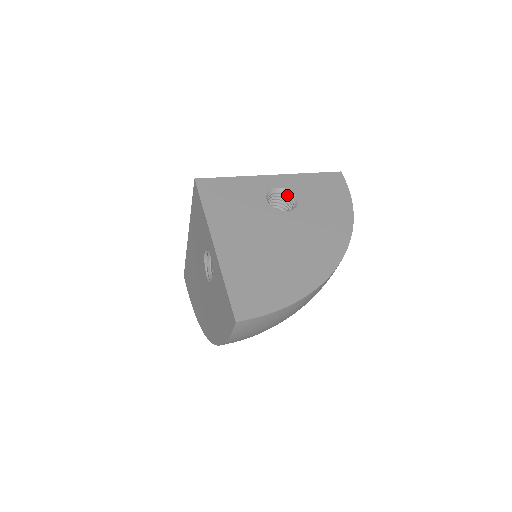
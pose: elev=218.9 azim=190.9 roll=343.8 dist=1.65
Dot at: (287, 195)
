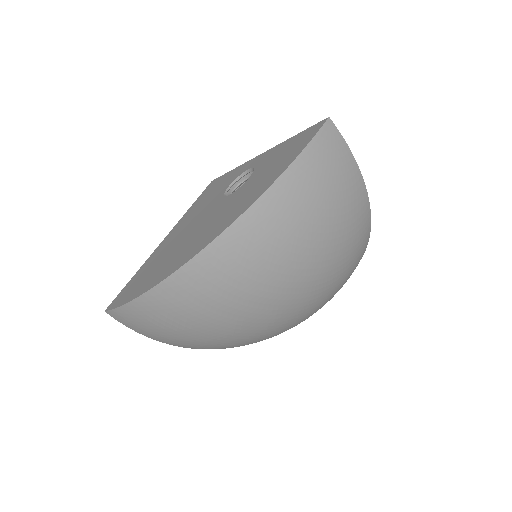
Dot at: occluded
